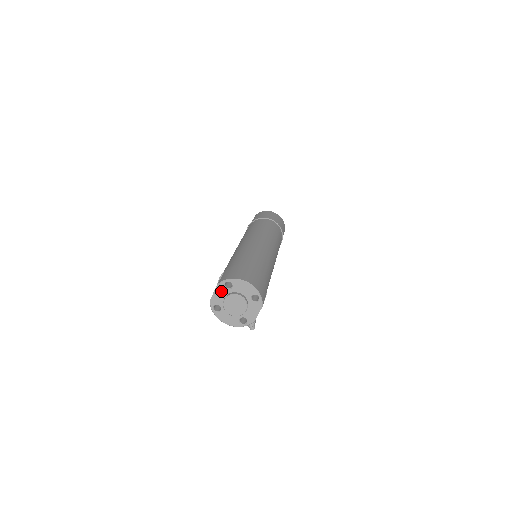
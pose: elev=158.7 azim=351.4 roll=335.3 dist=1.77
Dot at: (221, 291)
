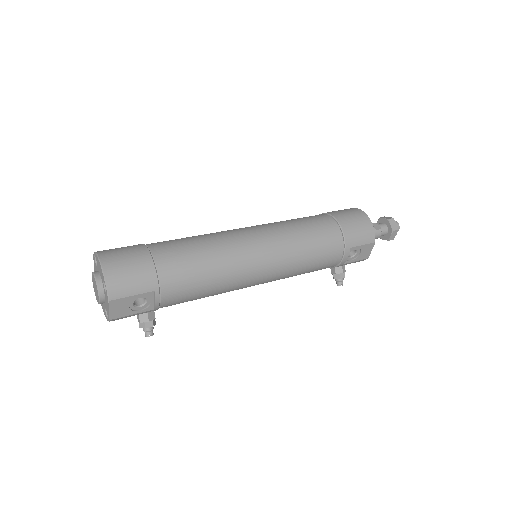
Dot at: (95, 265)
